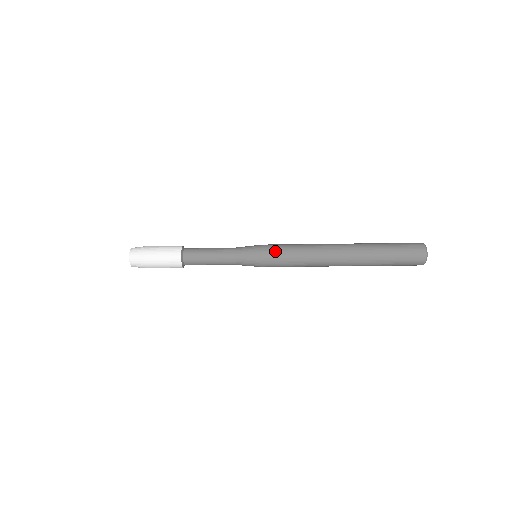
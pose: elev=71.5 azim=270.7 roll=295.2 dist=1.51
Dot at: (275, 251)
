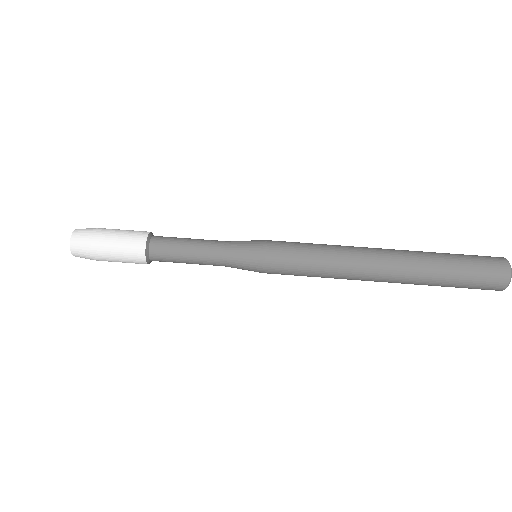
Dot at: (285, 243)
